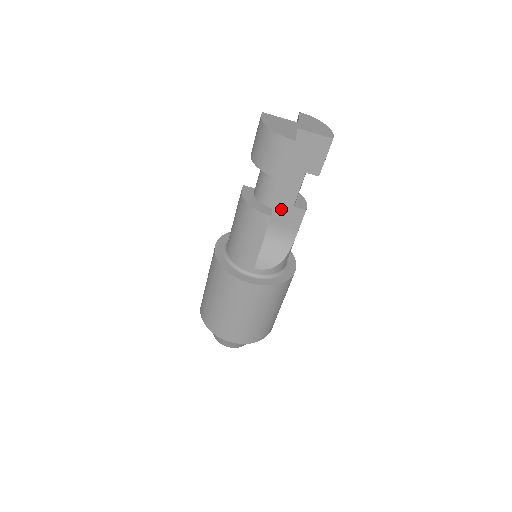
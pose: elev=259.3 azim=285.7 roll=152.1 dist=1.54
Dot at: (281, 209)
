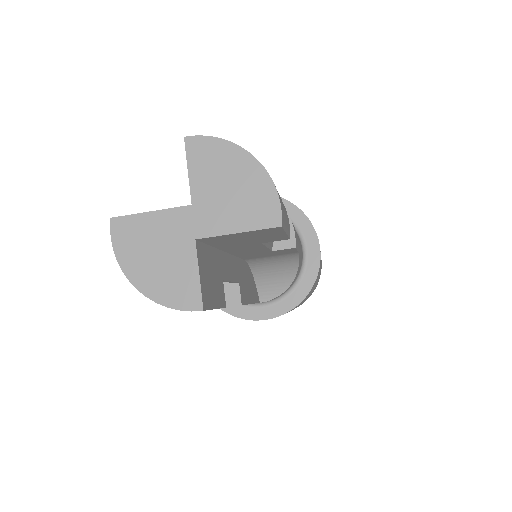
Dot at: (254, 255)
